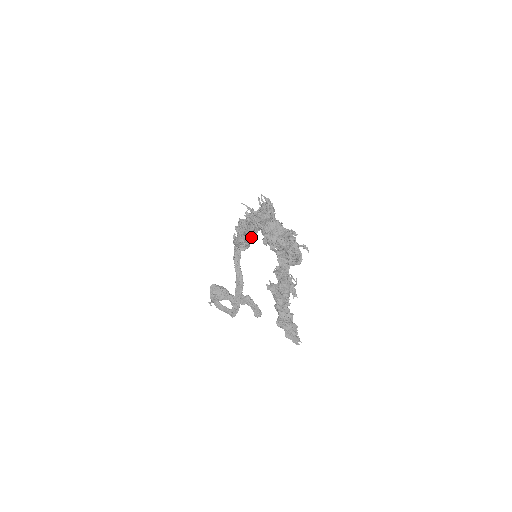
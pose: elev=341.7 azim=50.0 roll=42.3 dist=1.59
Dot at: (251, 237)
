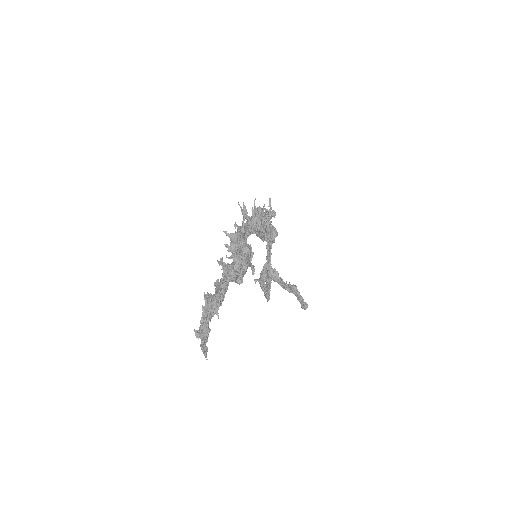
Dot at: (262, 235)
